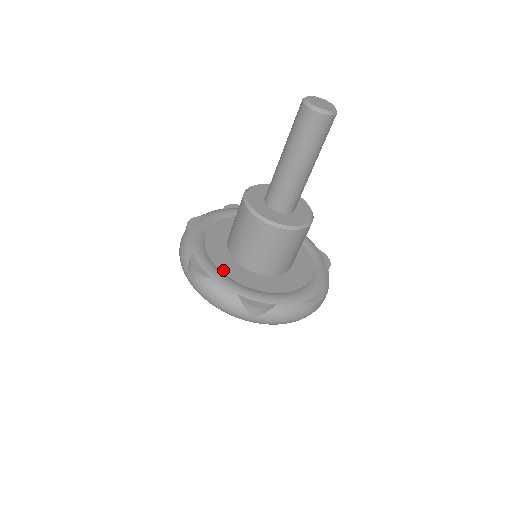
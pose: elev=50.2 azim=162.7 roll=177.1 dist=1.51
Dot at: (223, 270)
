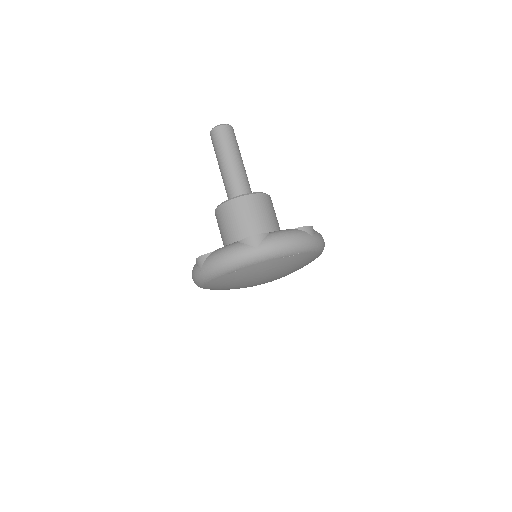
Dot at: occluded
